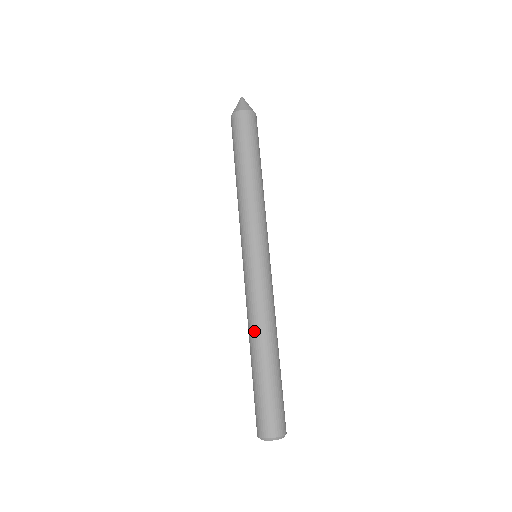
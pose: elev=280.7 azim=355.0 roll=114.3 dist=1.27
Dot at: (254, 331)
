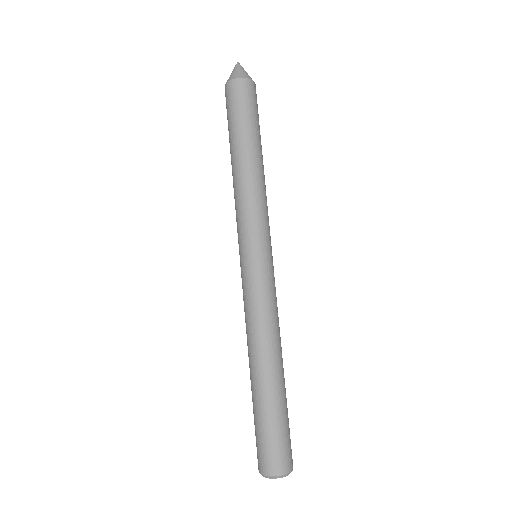
Dot at: (269, 346)
